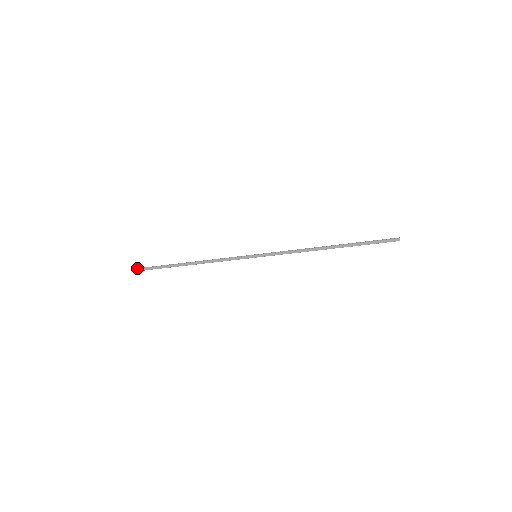
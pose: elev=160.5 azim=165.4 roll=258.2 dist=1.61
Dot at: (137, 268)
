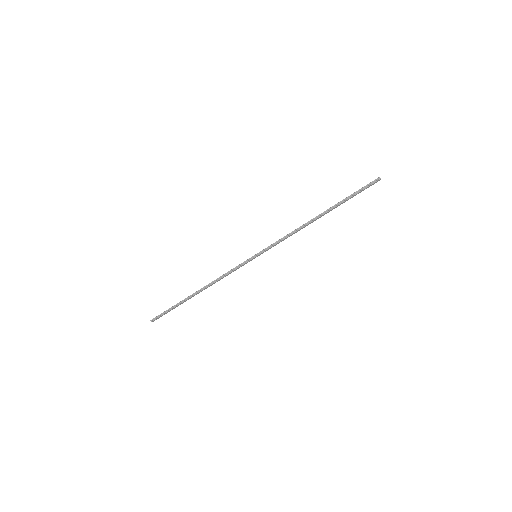
Dot at: (151, 321)
